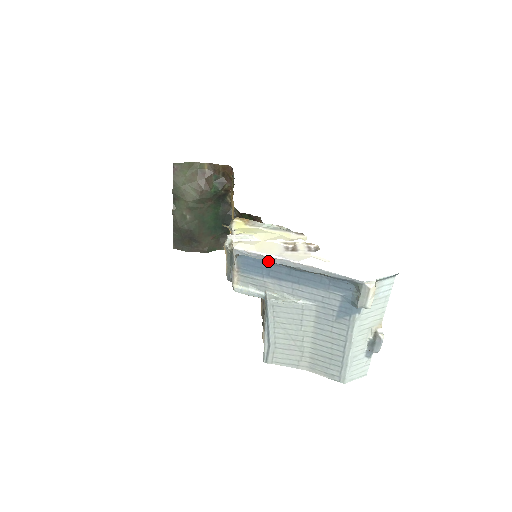
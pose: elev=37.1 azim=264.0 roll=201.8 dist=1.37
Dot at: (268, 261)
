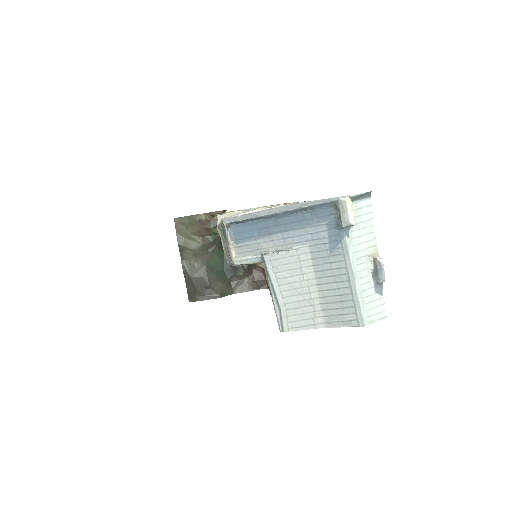
Dot at: (255, 220)
